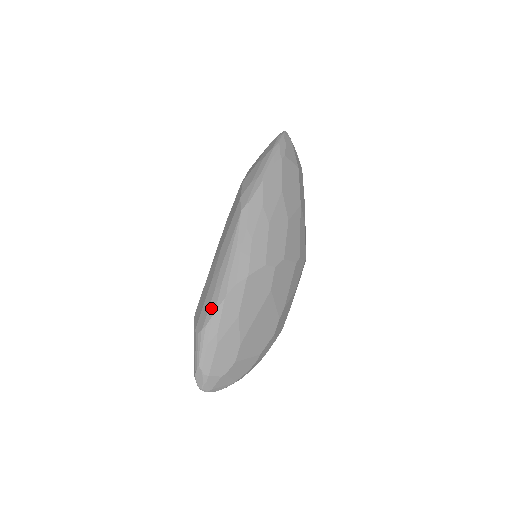
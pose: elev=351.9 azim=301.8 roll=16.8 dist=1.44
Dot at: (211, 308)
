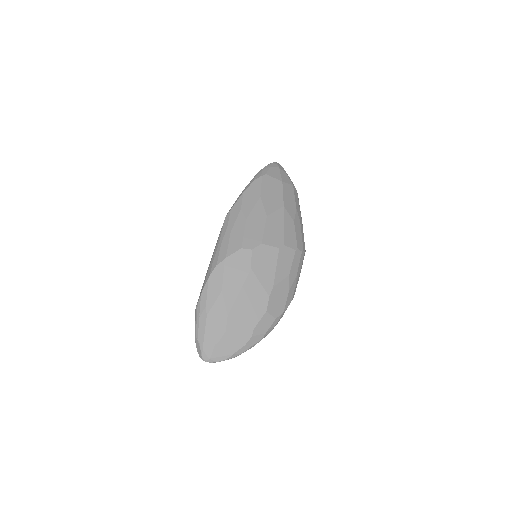
Dot at: (202, 289)
